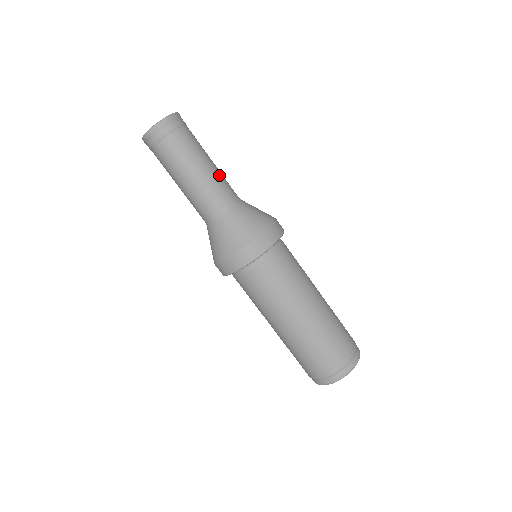
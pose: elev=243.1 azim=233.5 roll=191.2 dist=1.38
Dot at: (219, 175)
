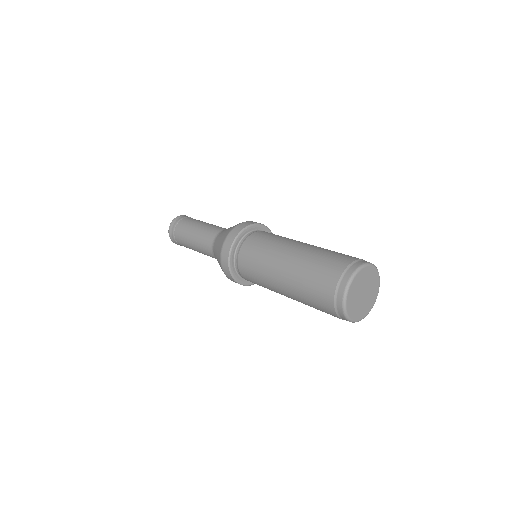
Dot at: occluded
